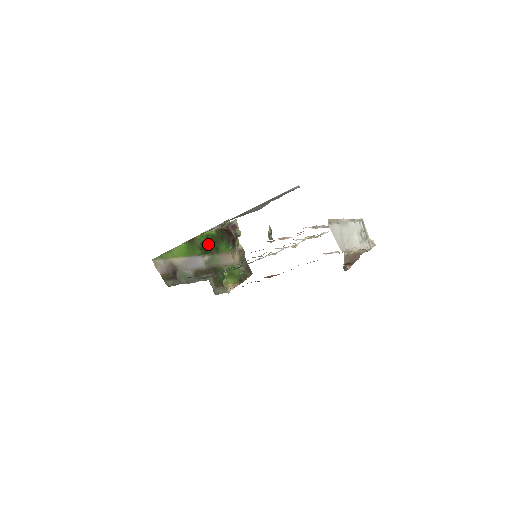
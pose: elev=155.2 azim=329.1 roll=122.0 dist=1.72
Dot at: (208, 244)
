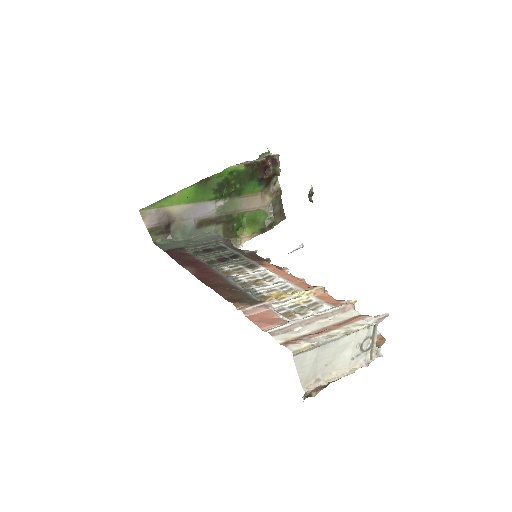
Dot at: (229, 184)
